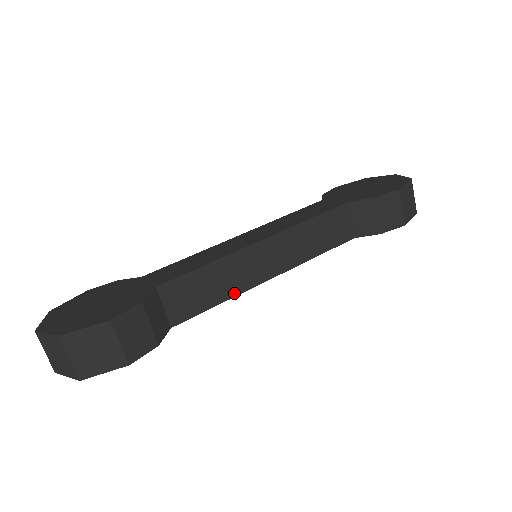
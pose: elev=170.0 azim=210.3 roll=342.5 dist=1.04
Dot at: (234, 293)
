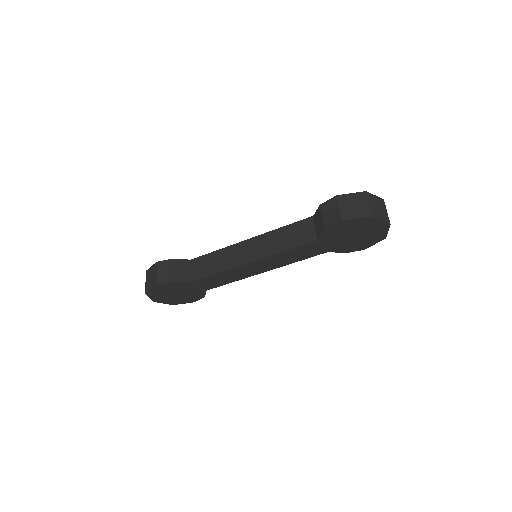
Dot at: (226, 269)
